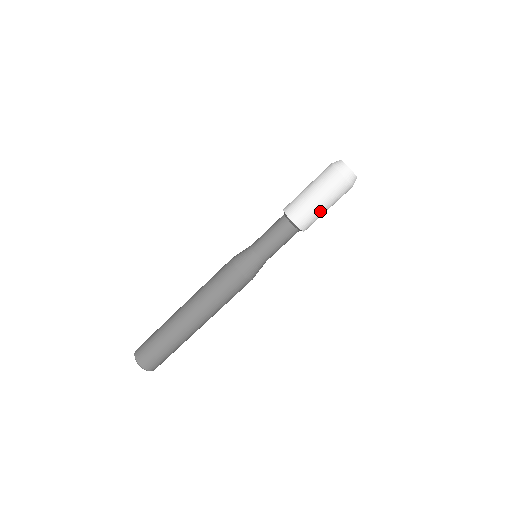
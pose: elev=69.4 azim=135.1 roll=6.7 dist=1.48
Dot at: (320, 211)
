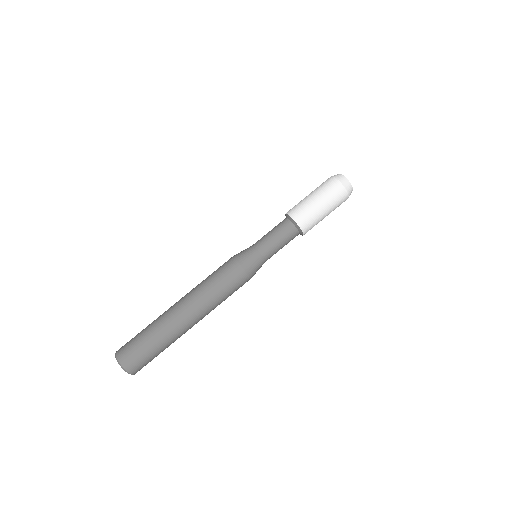
Dot at: (319, 212)
